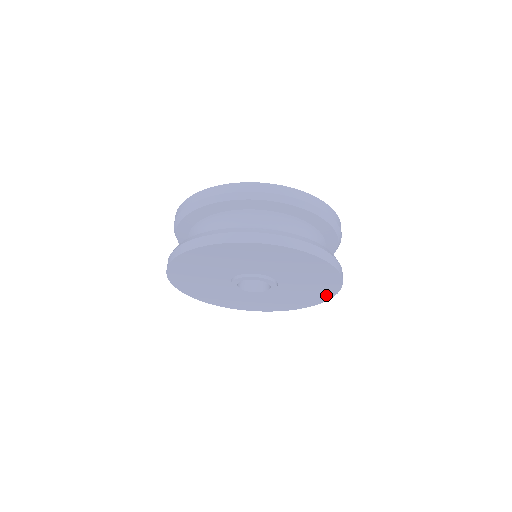
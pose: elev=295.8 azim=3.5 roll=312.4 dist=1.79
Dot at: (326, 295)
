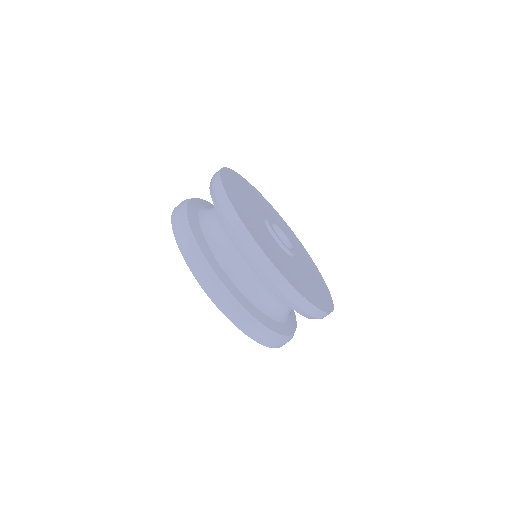
Dot at: occluded
